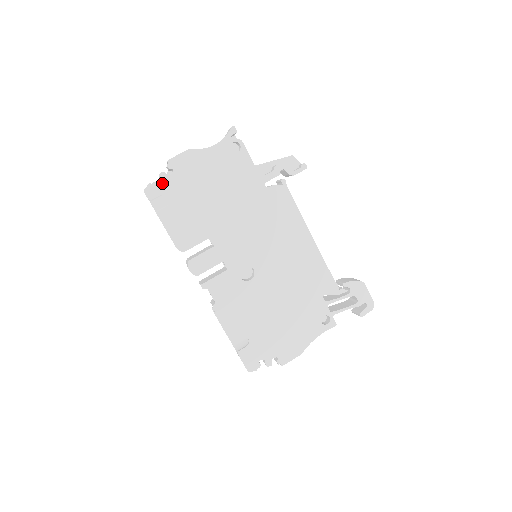
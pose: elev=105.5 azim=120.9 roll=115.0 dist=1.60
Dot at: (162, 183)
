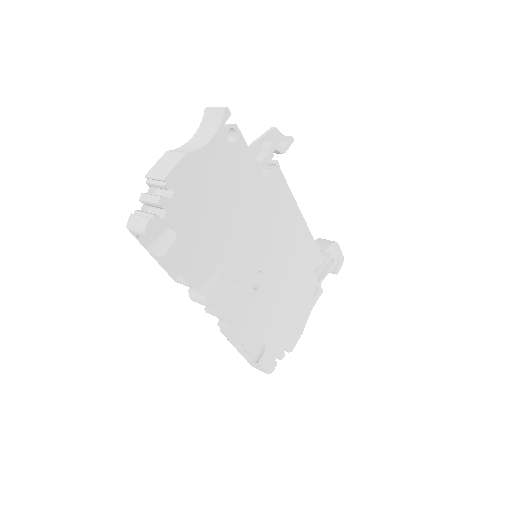
Dot at: (146, 207)
